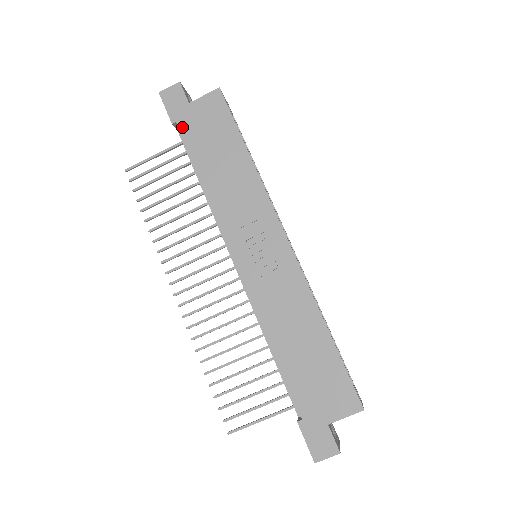
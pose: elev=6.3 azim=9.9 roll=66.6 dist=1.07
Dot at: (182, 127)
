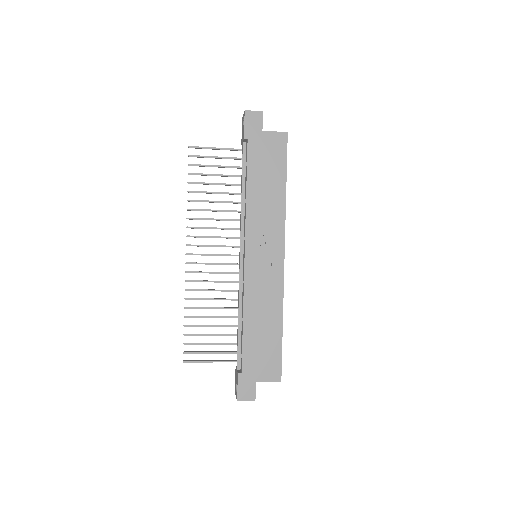
Dot at: (250, 145)
